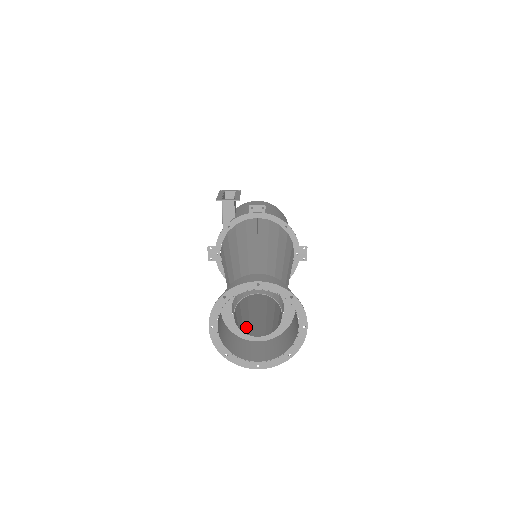
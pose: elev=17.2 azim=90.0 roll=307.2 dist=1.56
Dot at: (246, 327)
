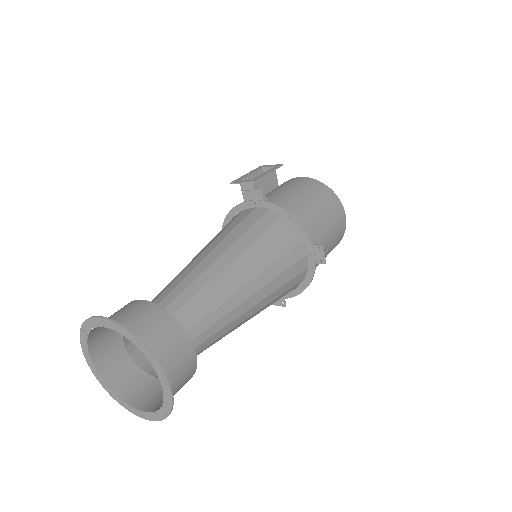
Dot at: occluded
